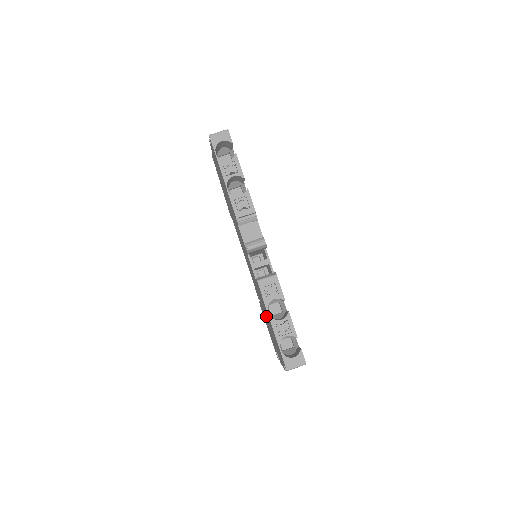
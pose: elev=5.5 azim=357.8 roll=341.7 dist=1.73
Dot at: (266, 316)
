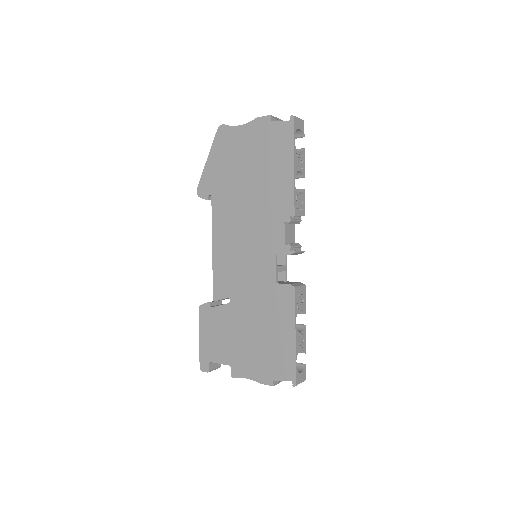
Dot at: (254, 324)
